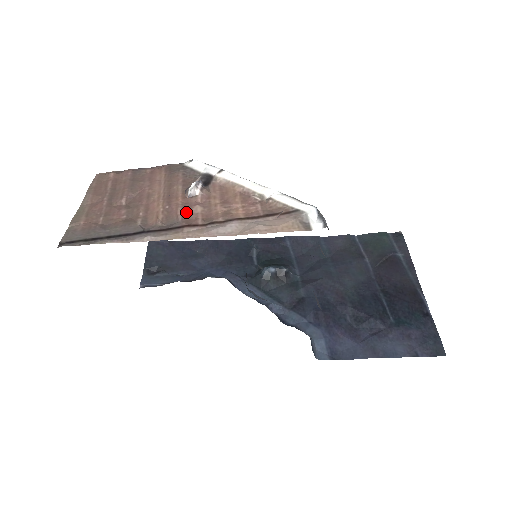
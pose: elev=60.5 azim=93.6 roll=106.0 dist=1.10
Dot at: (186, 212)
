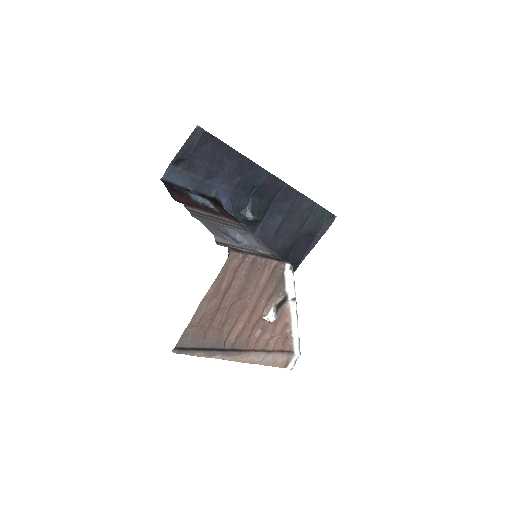
Dot at: (252, 332)
